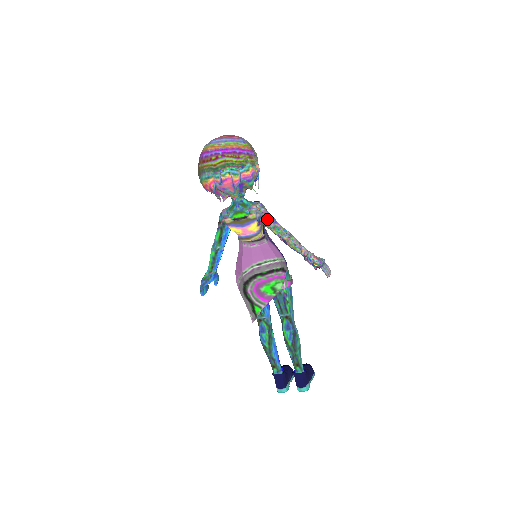
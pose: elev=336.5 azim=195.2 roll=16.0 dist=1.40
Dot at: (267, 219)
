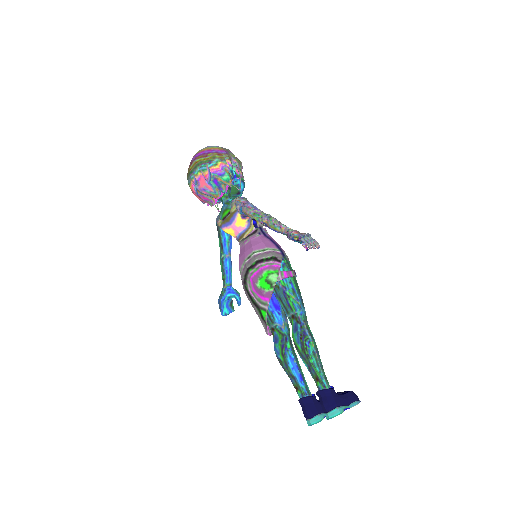
Dot at: (247, 208)
